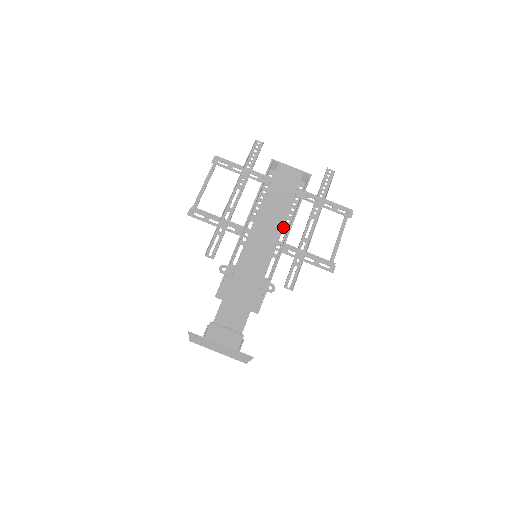
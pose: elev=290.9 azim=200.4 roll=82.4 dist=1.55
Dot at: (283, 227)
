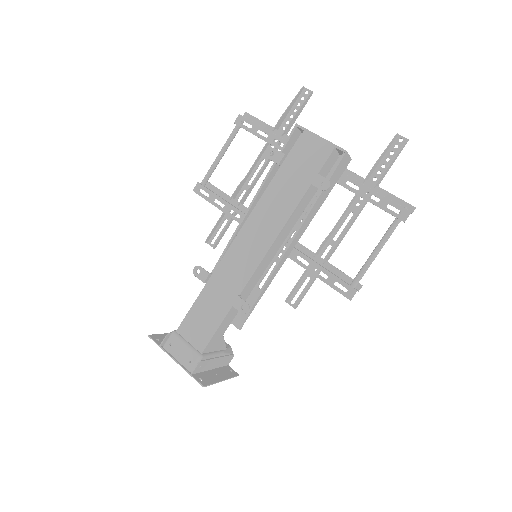
Dot at: (298, 222)
